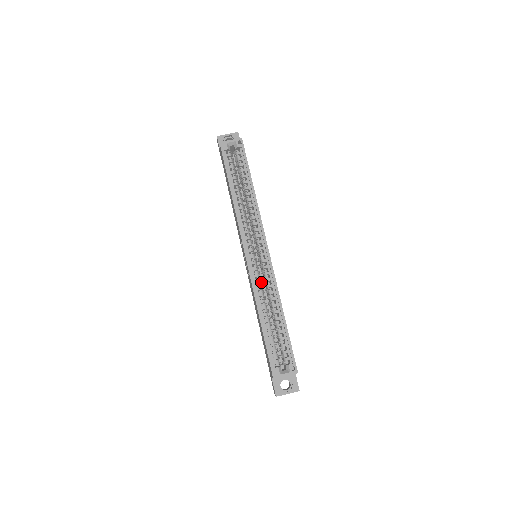
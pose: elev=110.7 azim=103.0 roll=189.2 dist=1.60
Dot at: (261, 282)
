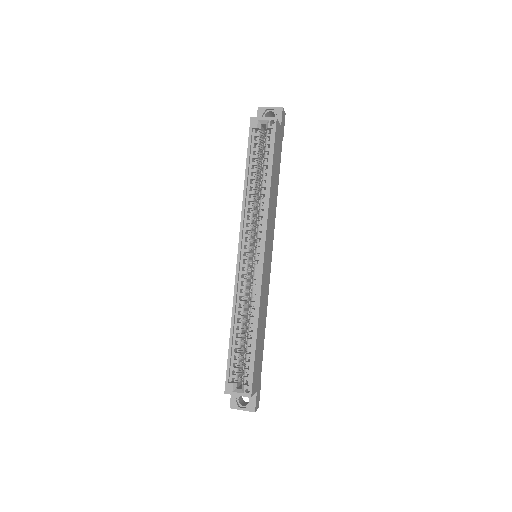
Dot at: (252, 286)
